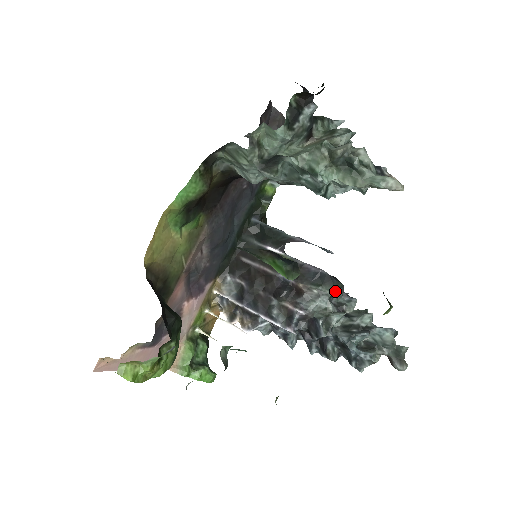
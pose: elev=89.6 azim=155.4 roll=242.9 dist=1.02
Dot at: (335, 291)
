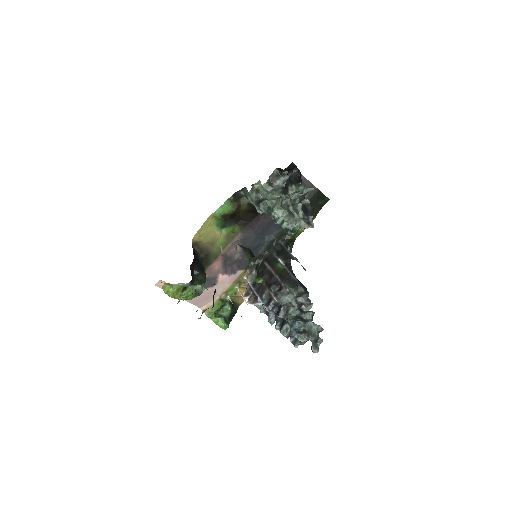
Dot at: (301, 294)
